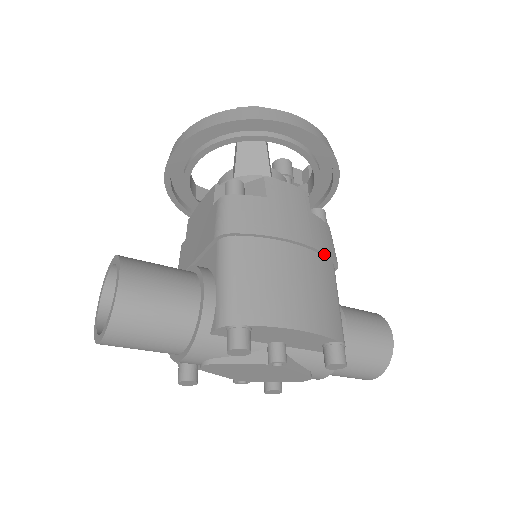
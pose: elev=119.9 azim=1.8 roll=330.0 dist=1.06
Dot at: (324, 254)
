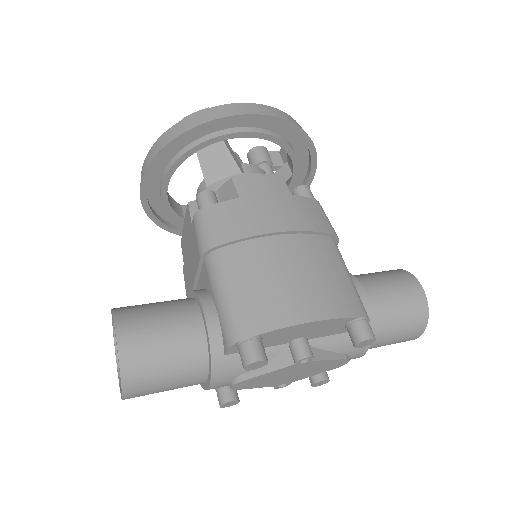
Dot at: (317, 233)
